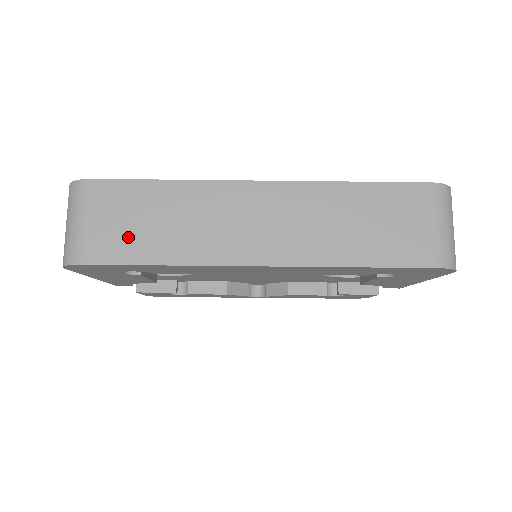
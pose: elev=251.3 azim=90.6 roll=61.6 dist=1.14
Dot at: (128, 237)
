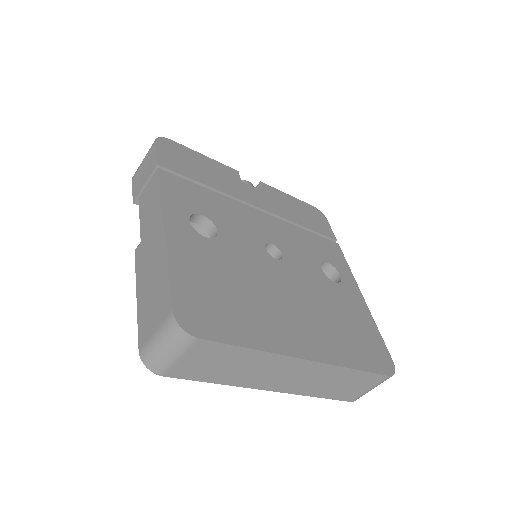
Dot at: (204, 370)
